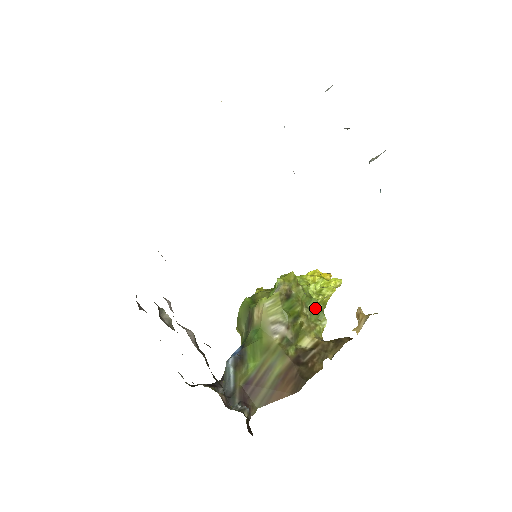
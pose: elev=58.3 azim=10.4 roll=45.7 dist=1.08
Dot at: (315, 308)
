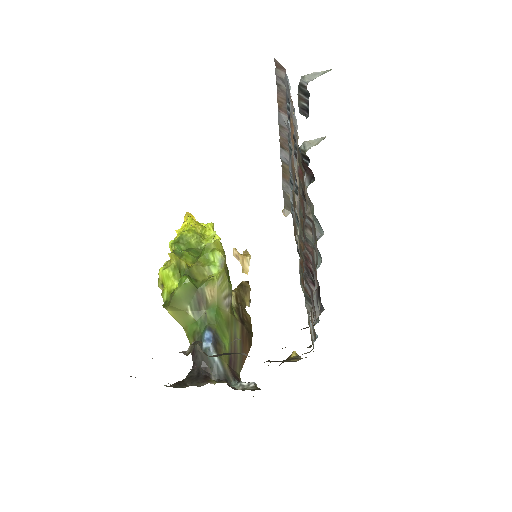
Dot at: occluded
